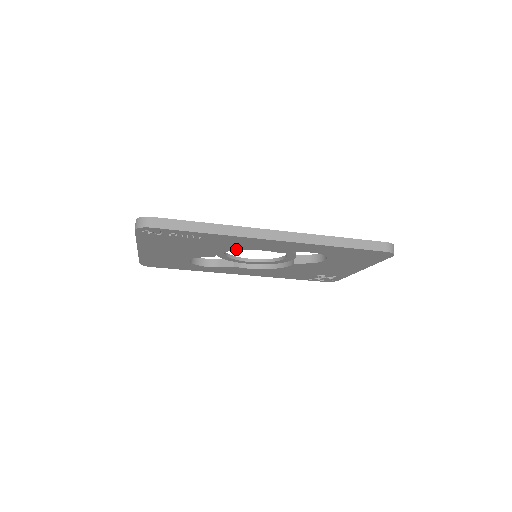
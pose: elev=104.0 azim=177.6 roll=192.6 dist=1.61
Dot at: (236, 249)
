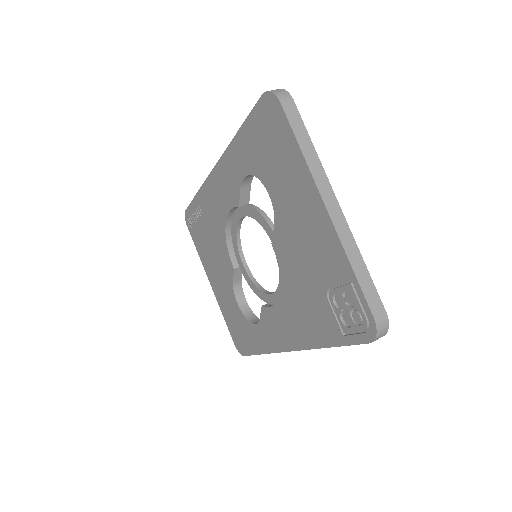
Dot at: (224, 226)
